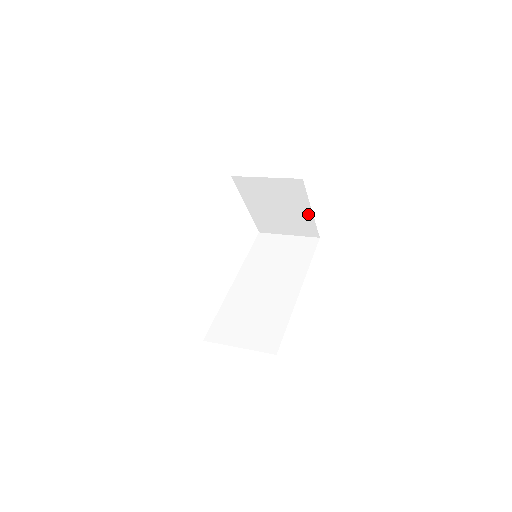
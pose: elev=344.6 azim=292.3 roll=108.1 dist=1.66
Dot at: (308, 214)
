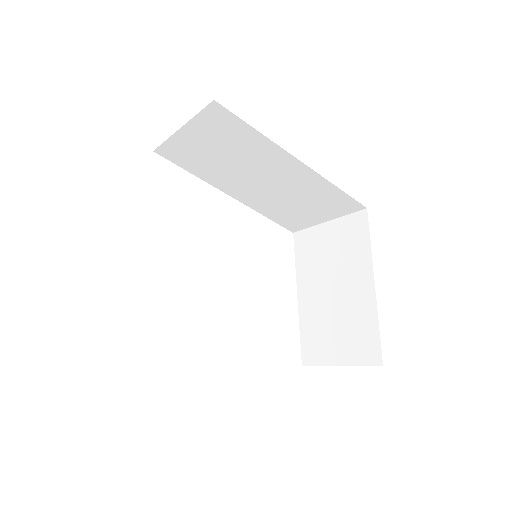
Dot at: (369, 295)
